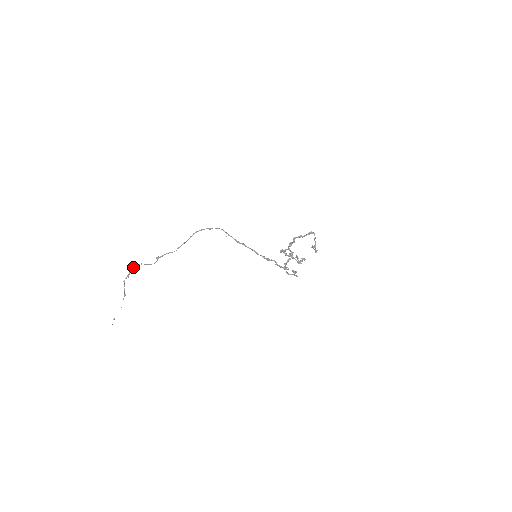
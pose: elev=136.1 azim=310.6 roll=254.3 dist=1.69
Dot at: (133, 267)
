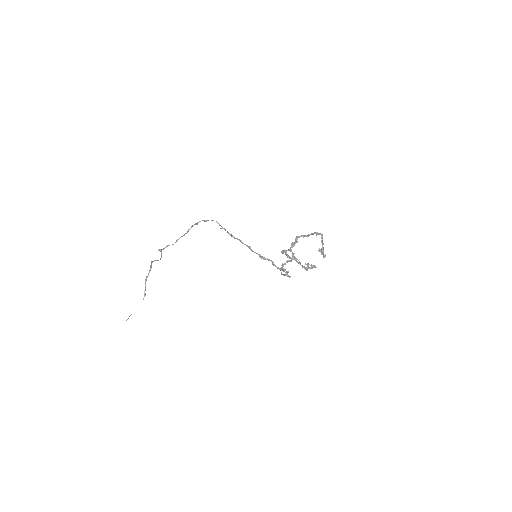
Dot at: (150, 265)
